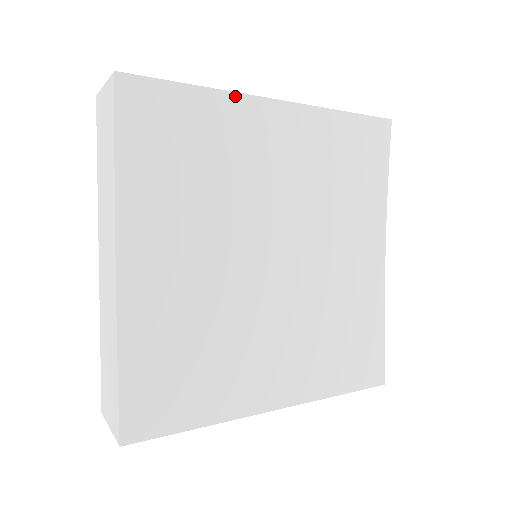
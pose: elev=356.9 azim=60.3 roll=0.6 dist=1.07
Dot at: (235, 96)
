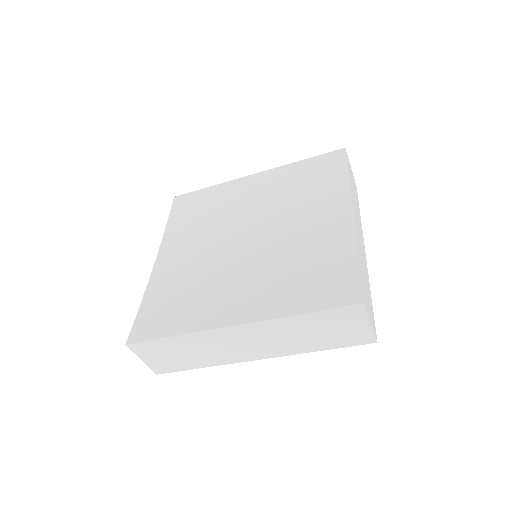
Dot at: (229, 182)
